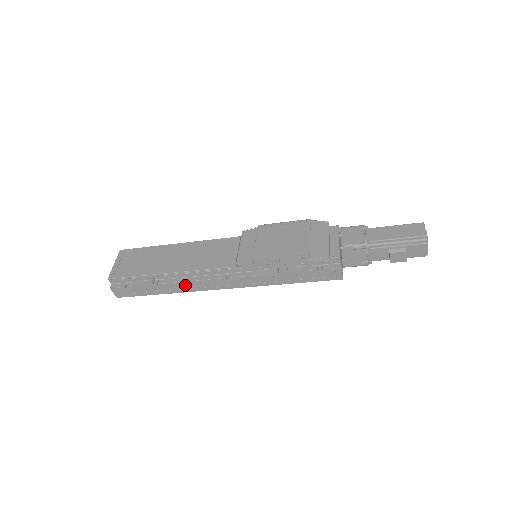
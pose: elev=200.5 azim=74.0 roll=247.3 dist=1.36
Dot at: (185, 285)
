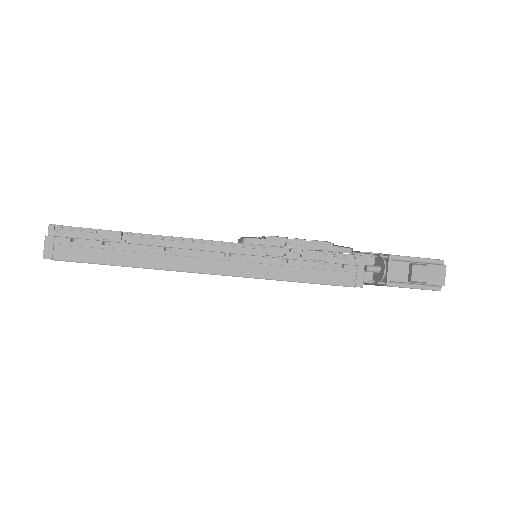
Dot at: (162, 255)
